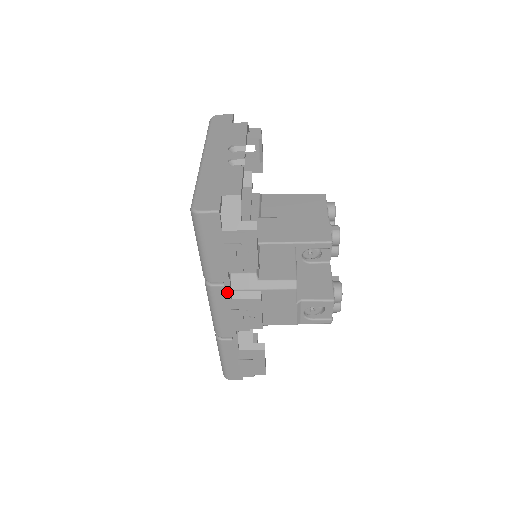
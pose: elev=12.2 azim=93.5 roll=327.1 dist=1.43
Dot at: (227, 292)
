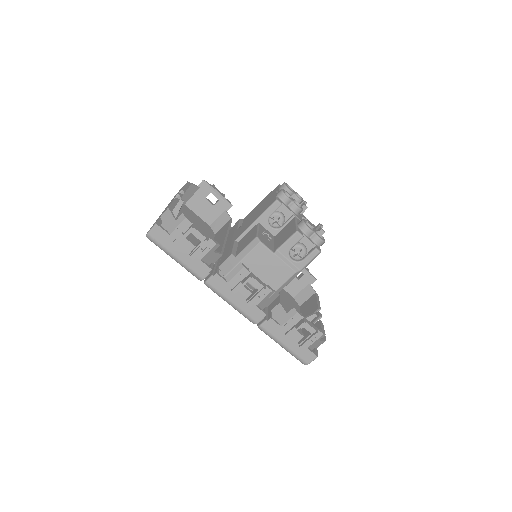
Dot at: (219, 279)
